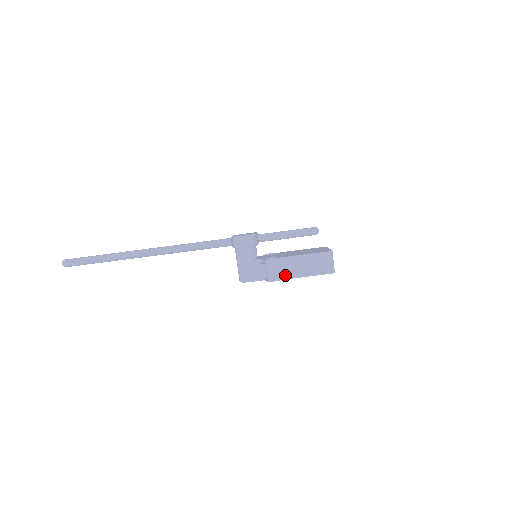
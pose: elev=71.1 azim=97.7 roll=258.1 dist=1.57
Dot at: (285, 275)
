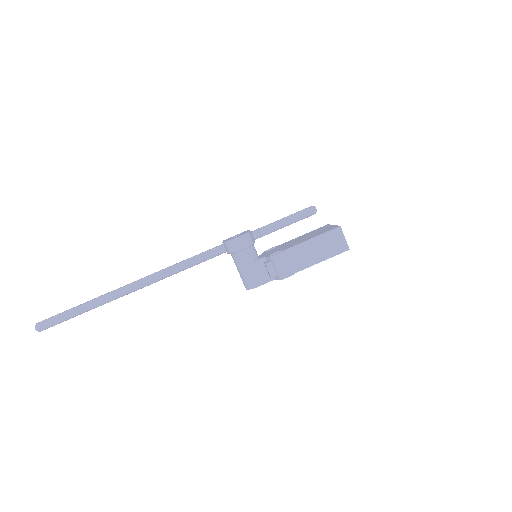
Dot at: (296, 267)
